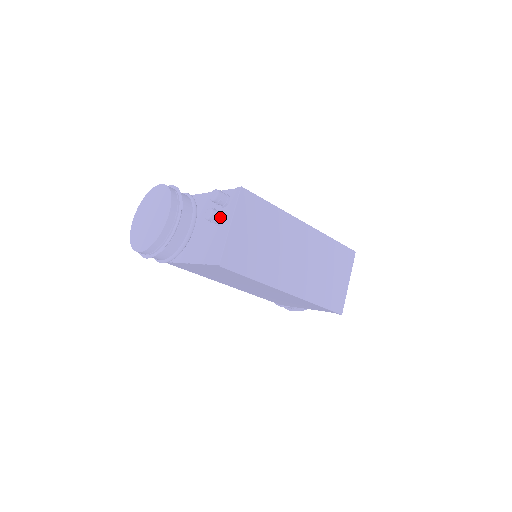
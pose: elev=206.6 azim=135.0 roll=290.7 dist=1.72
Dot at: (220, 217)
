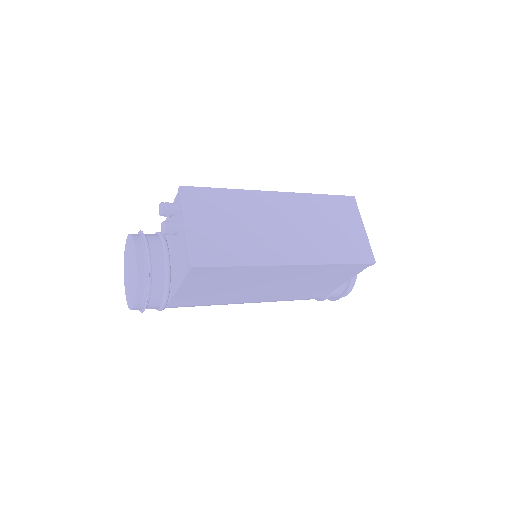
Dot at: (175, 225)
